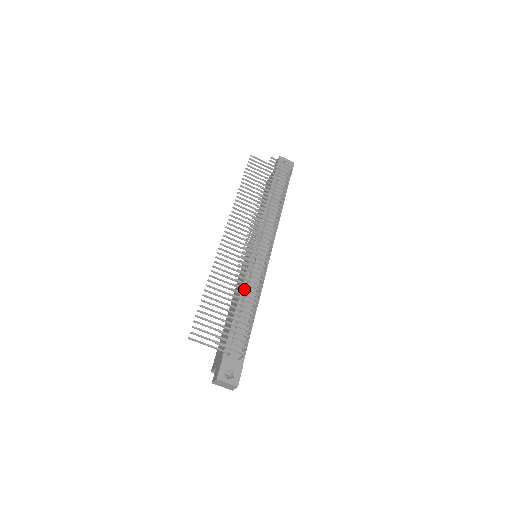
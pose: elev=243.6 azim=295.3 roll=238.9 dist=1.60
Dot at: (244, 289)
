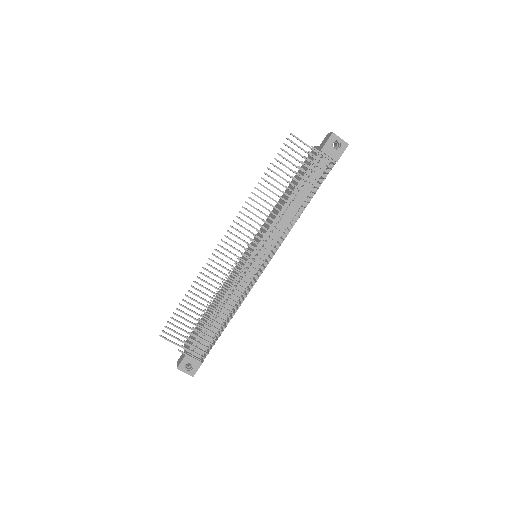
Dot at: occluded
